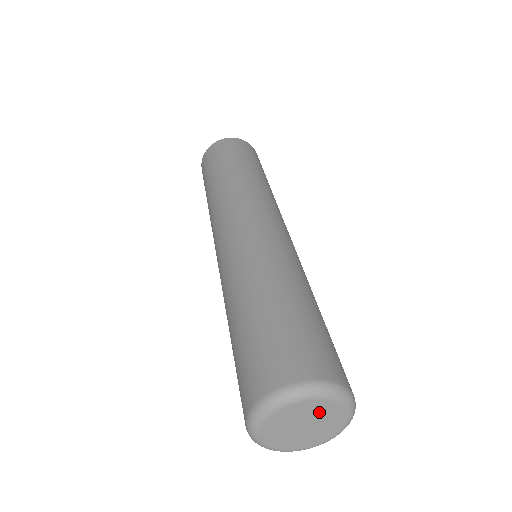
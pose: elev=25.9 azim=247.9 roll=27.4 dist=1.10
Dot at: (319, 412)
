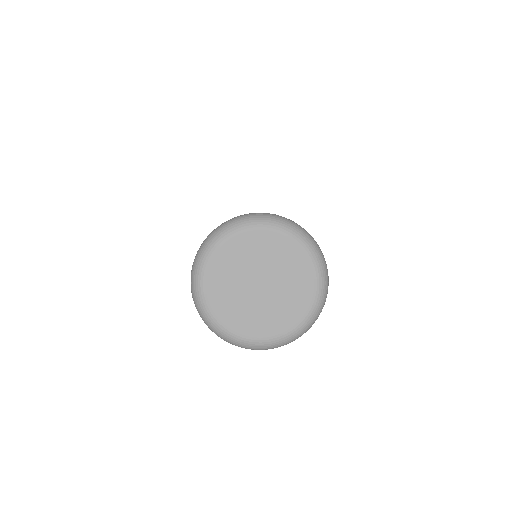
Dot at: (282, 261)
